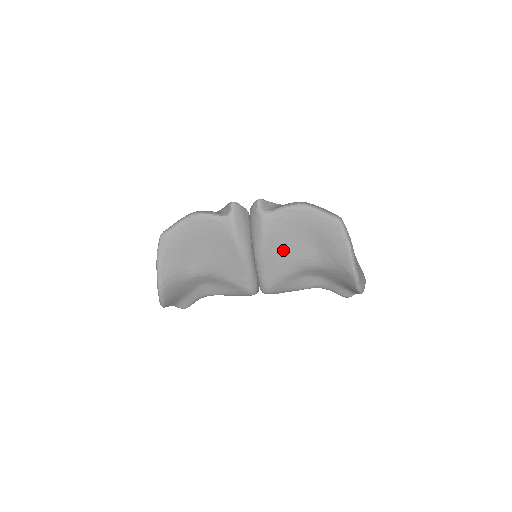
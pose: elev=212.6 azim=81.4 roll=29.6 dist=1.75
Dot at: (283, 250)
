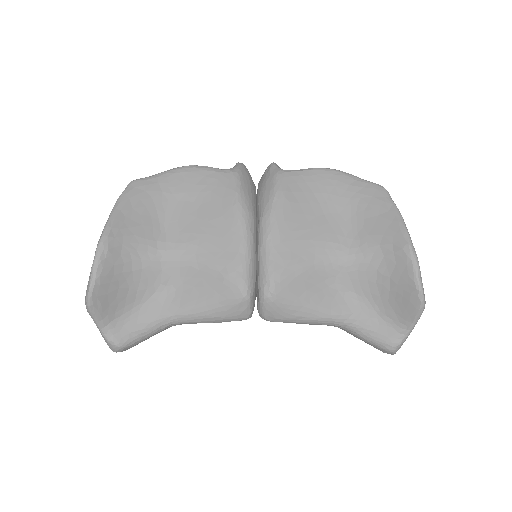
Dot at: (302, 221)
